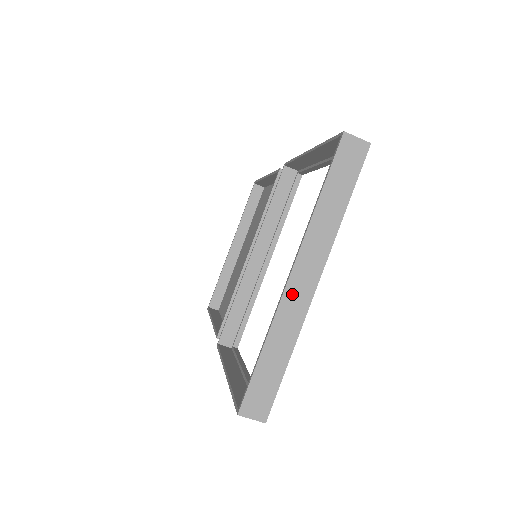
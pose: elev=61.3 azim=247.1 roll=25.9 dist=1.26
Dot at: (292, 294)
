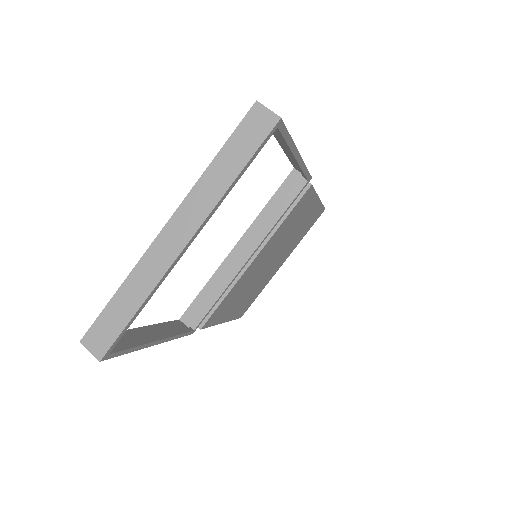
Dot at: (160, 245)
